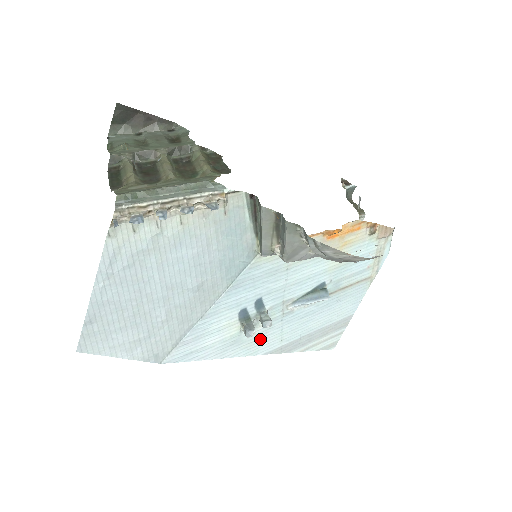
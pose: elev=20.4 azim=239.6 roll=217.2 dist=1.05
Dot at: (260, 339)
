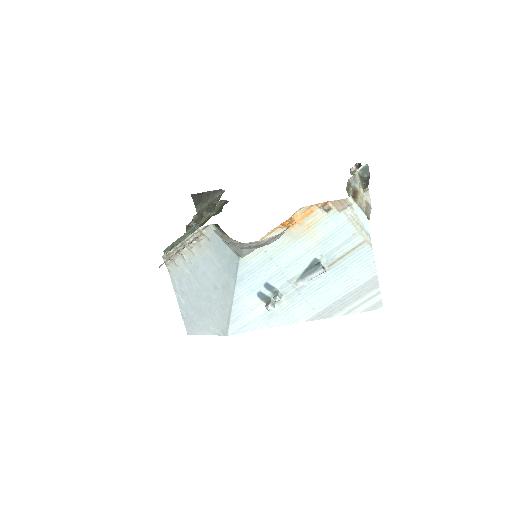
Dot at: (292, 311)
